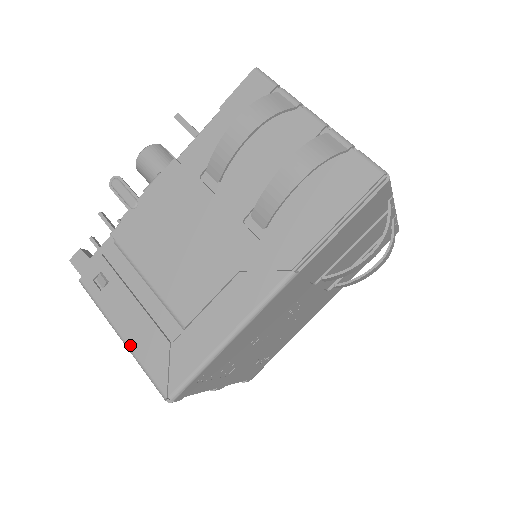
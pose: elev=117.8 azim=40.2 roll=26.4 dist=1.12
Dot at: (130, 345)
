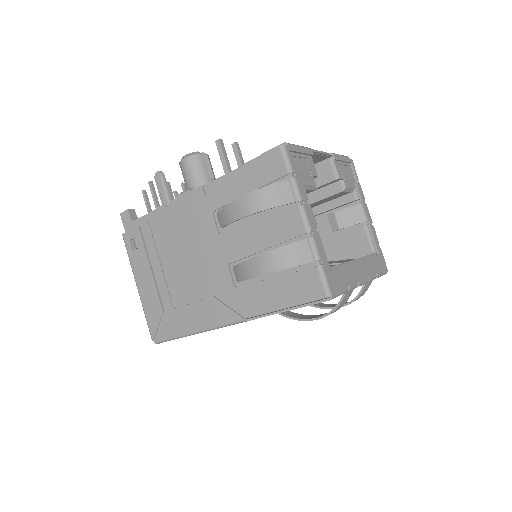
Dot at: (141, 297)
